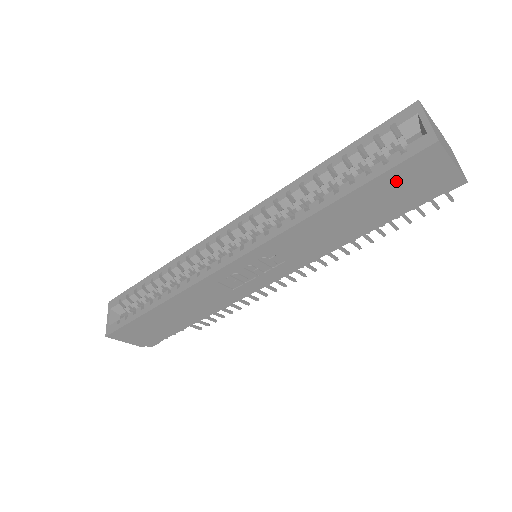
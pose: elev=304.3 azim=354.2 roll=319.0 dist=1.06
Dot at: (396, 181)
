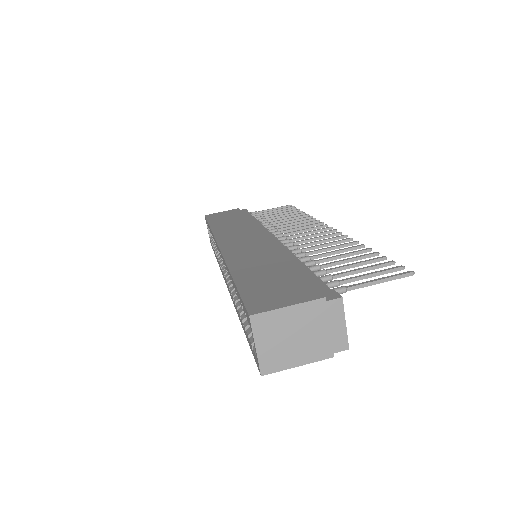
Dot at: occluded
